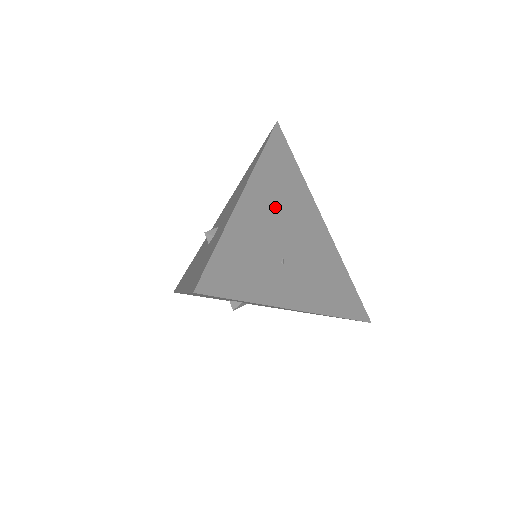
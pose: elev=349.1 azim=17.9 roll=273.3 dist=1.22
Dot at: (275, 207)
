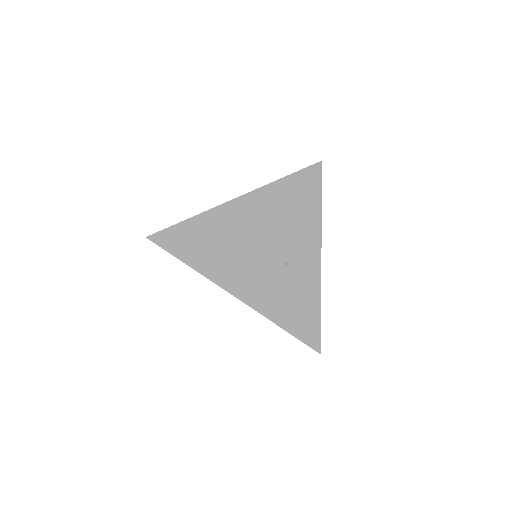
Dot at: (241, 262)
